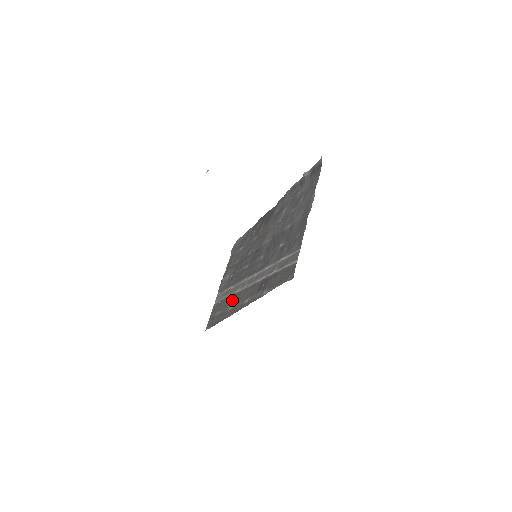
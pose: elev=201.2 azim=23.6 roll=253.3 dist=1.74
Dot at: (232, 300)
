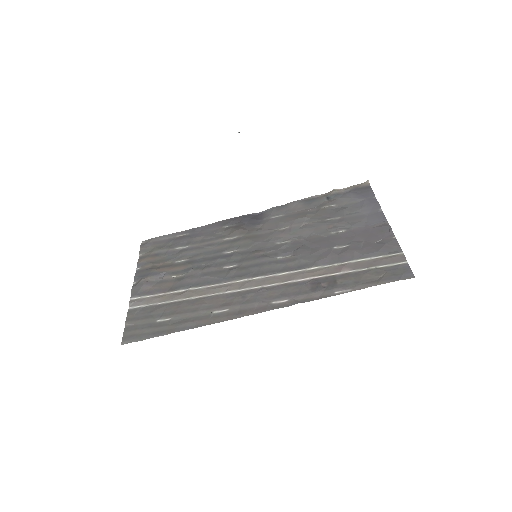
Dot at: (215, 302)
